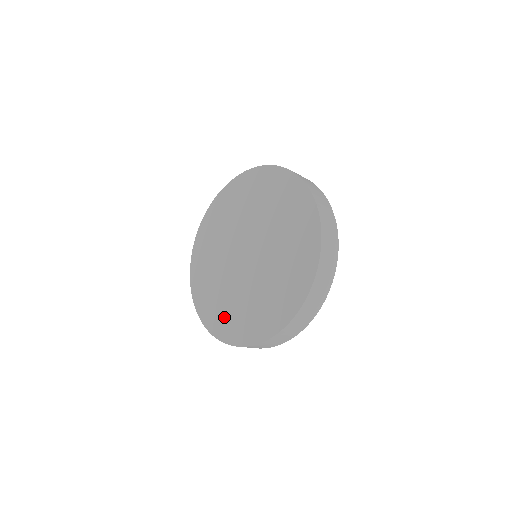
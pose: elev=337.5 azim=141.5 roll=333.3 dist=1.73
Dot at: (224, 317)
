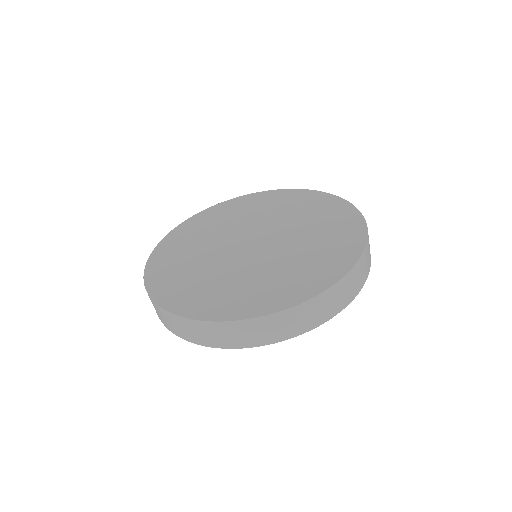
Dot at: (245, 296)
